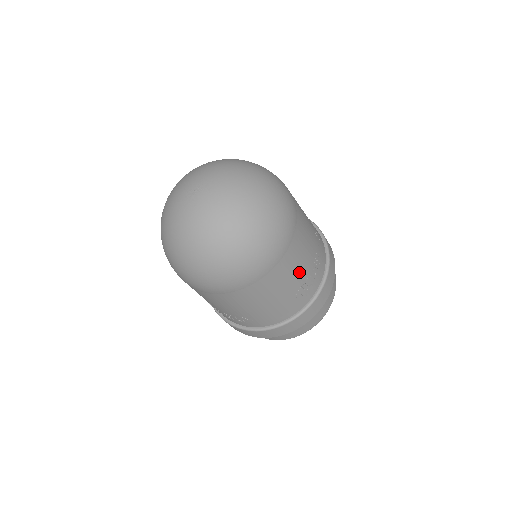
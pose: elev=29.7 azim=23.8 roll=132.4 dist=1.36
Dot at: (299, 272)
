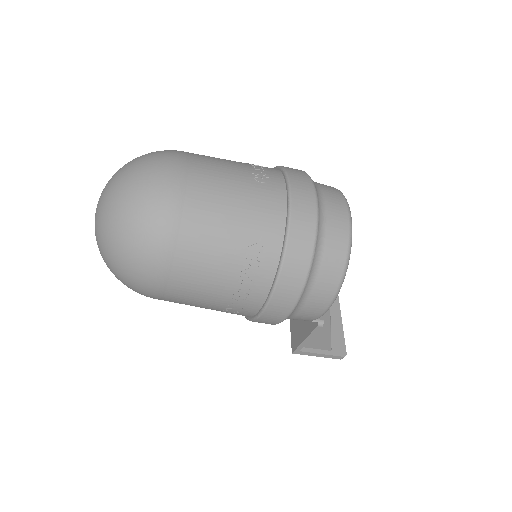
Dot at: (231, 166)
